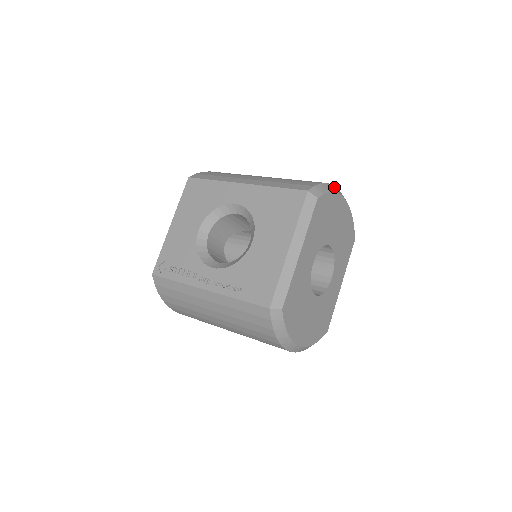
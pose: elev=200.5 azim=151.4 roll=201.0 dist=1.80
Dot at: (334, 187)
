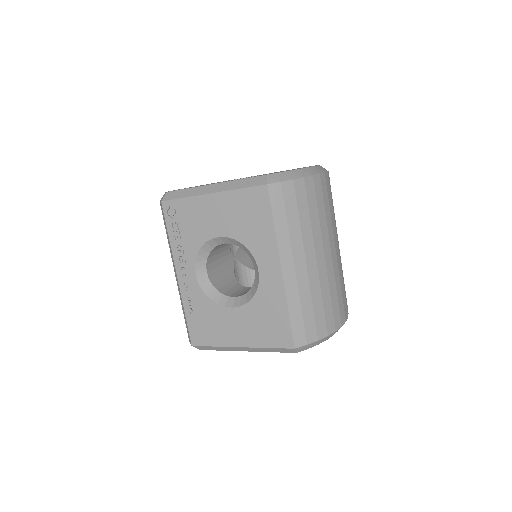
Dot at: occluded
